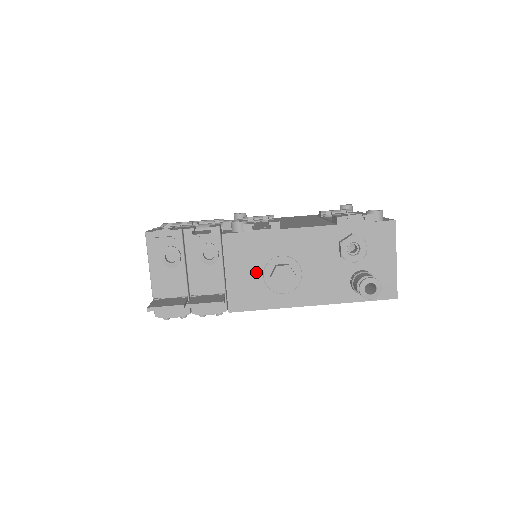
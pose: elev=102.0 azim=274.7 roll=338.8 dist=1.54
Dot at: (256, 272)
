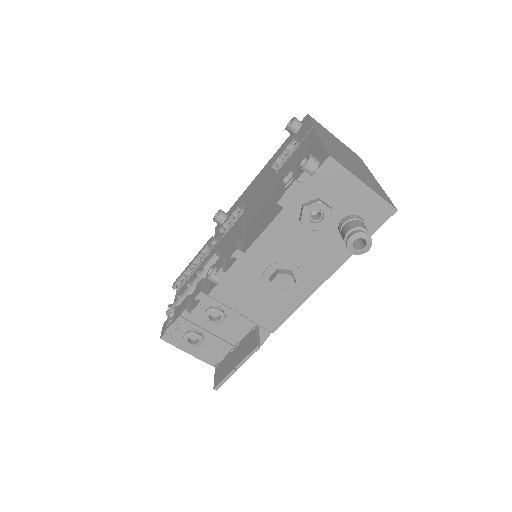
Dot at: (261, 295)
